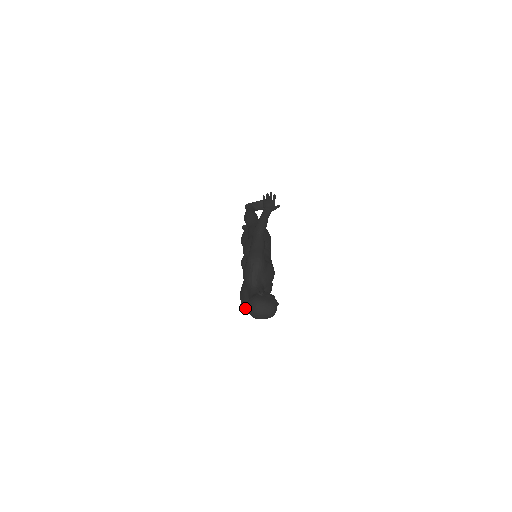
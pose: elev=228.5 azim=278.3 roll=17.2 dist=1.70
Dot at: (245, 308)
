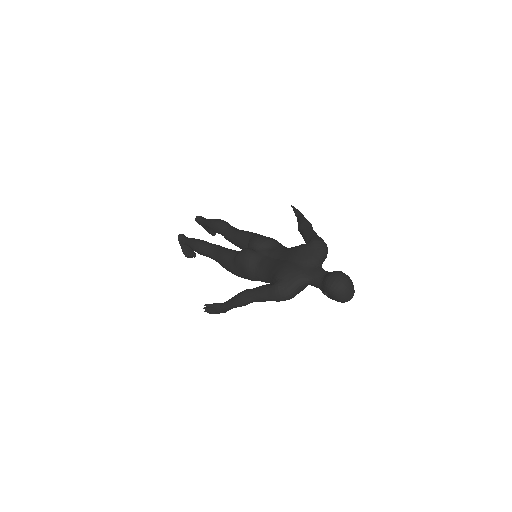
Dot at: (289, 288)
